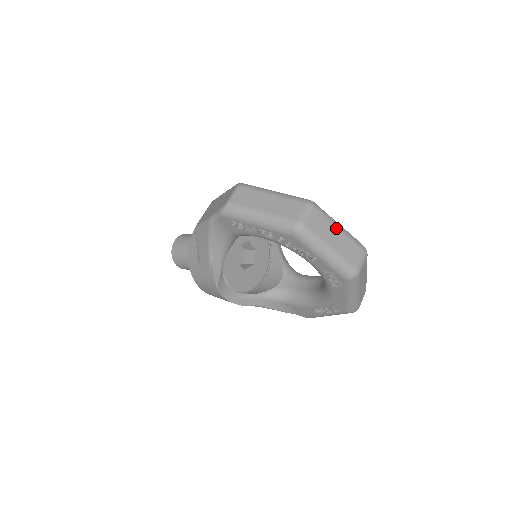
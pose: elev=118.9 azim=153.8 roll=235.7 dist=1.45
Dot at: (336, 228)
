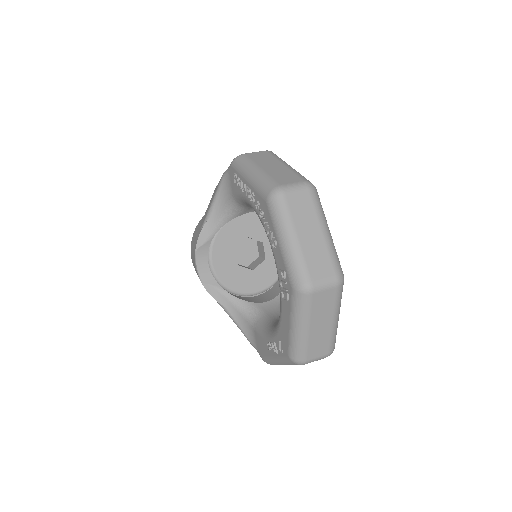
Dot at: (320, 226)
